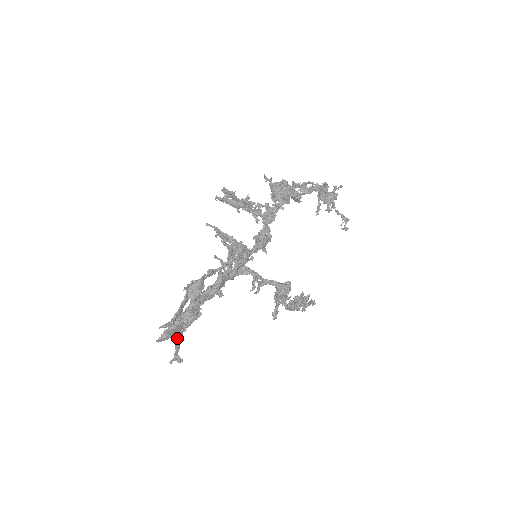
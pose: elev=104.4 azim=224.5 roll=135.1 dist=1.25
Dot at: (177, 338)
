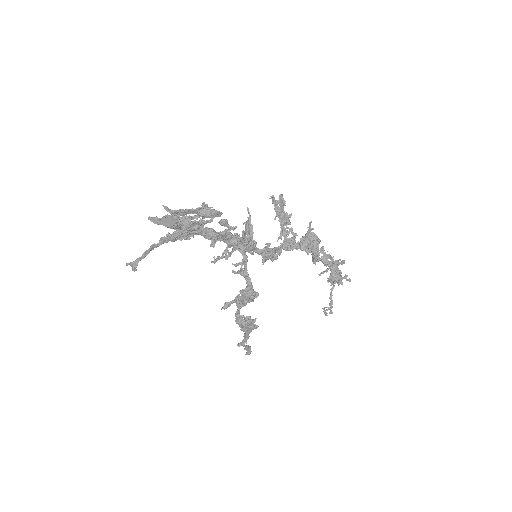
Dot at: (155, 244)
